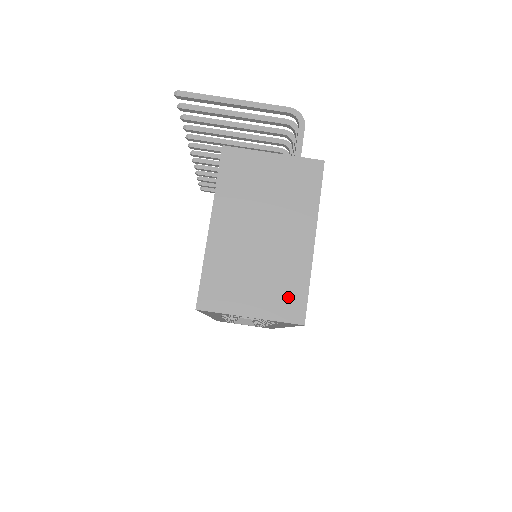
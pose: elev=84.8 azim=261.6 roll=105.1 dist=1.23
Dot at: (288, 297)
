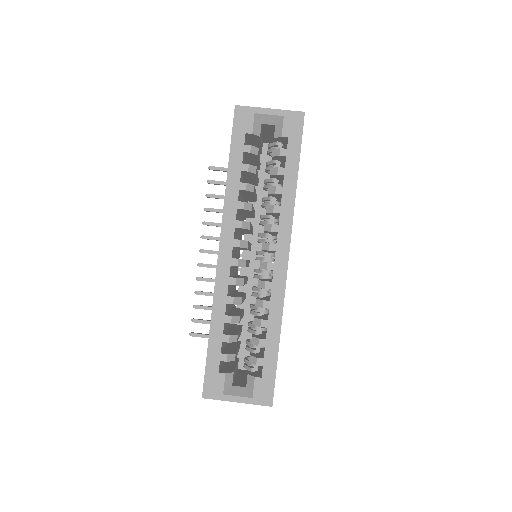
Dot at: occluded
